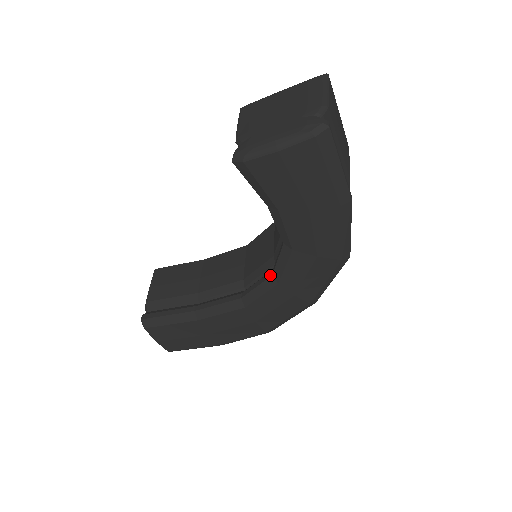
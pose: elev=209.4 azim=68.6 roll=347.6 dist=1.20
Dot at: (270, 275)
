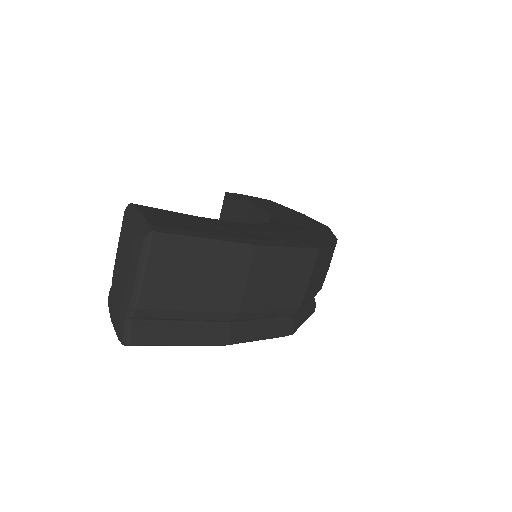
Dot at: occluded
